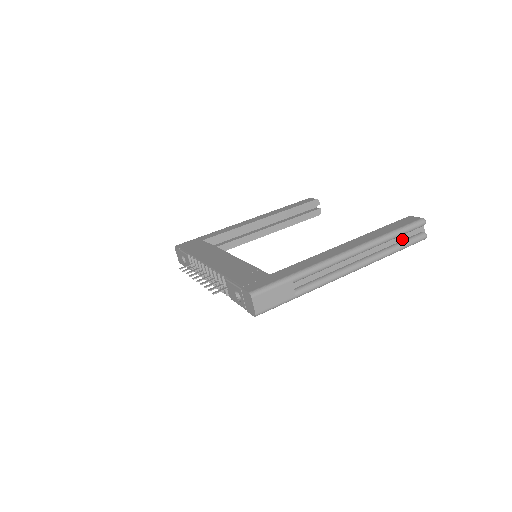
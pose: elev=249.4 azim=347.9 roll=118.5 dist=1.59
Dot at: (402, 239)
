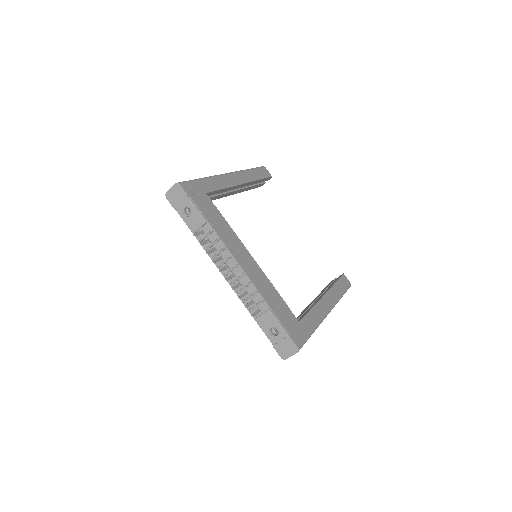
Dot at: occluded
